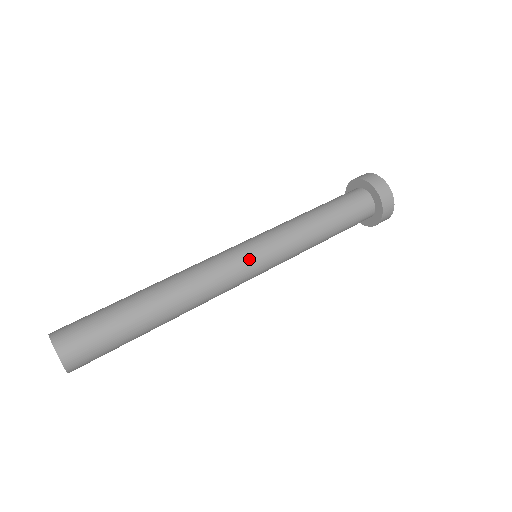
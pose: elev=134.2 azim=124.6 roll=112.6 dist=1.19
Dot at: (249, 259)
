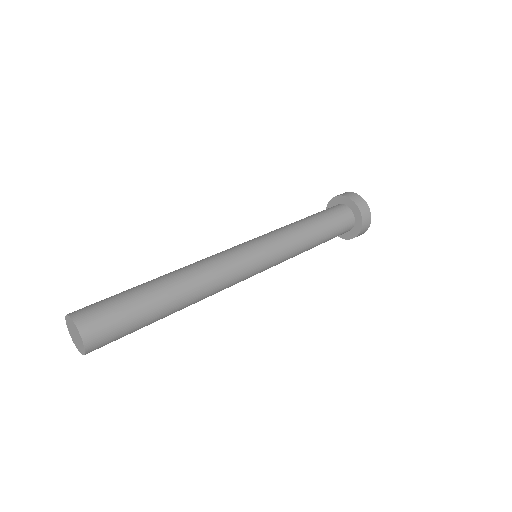
Dot at: (256, 263)
